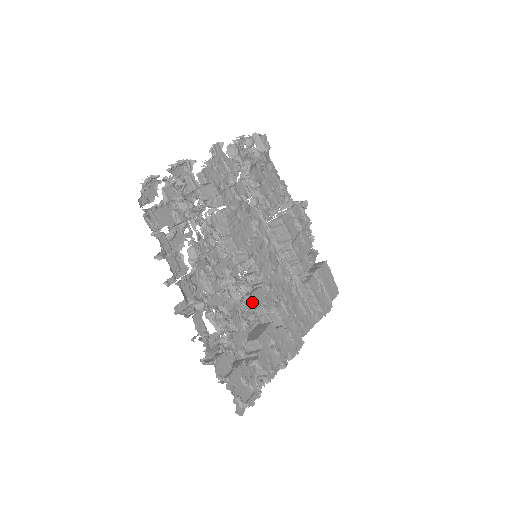
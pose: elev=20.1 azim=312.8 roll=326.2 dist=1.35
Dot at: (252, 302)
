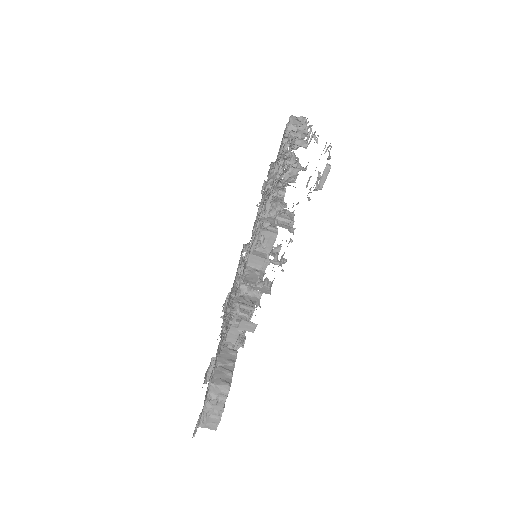
Dot at: (275, 231)
